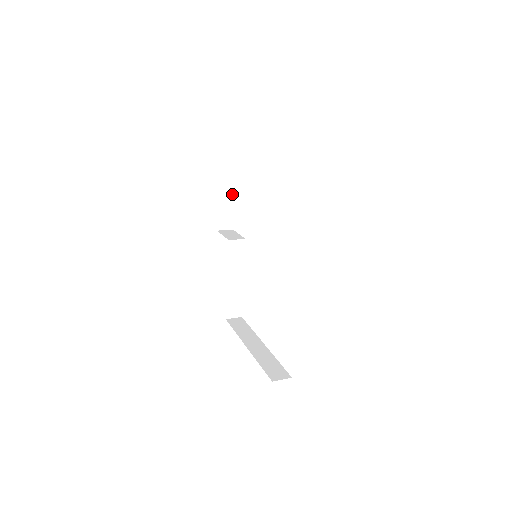
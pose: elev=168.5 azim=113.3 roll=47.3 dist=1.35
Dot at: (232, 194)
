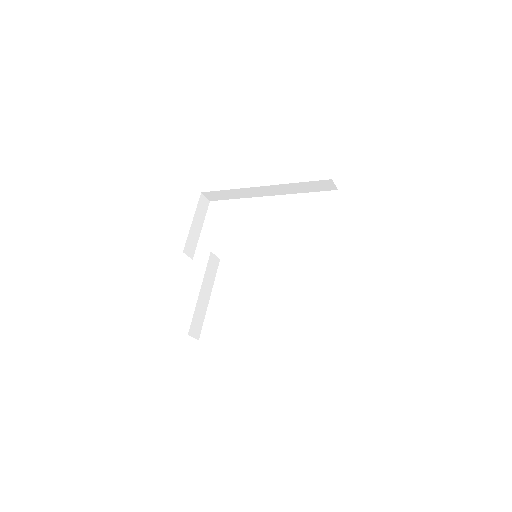
Dot at: (200, 227)
